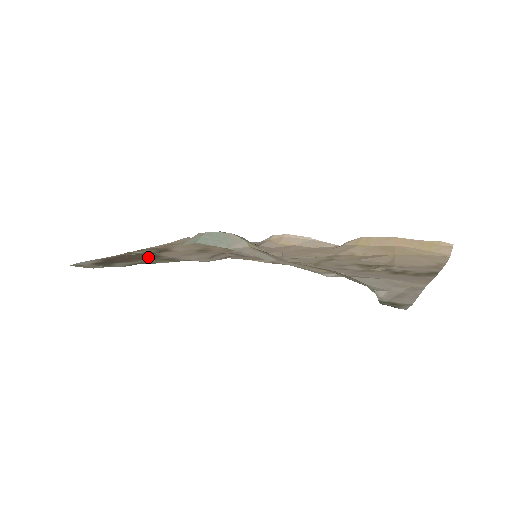
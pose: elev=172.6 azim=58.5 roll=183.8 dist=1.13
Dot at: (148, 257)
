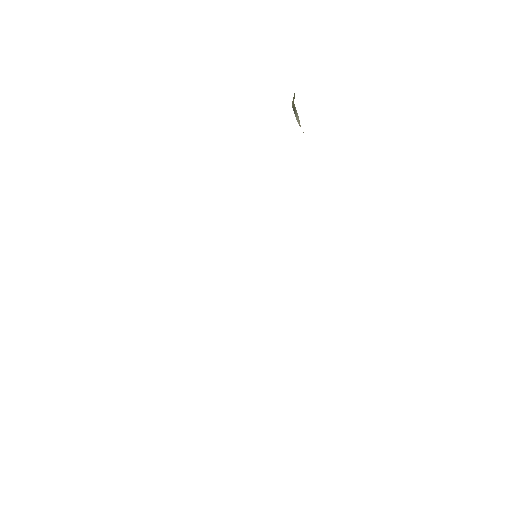
Dot at: occluded
